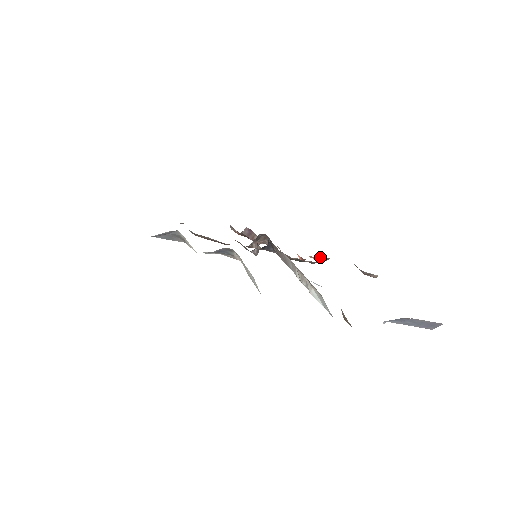
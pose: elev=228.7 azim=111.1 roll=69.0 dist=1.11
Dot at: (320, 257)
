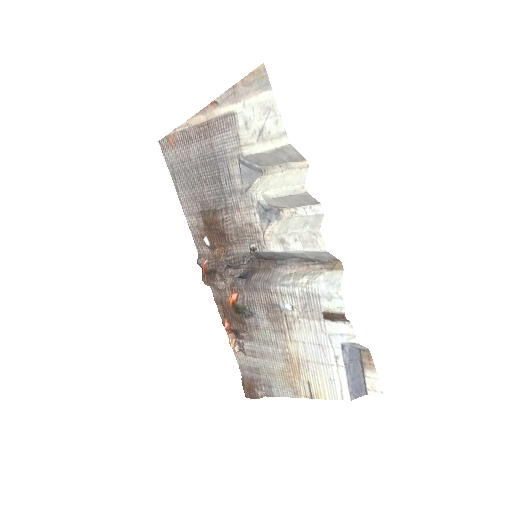
Dot at: (239, 340)
